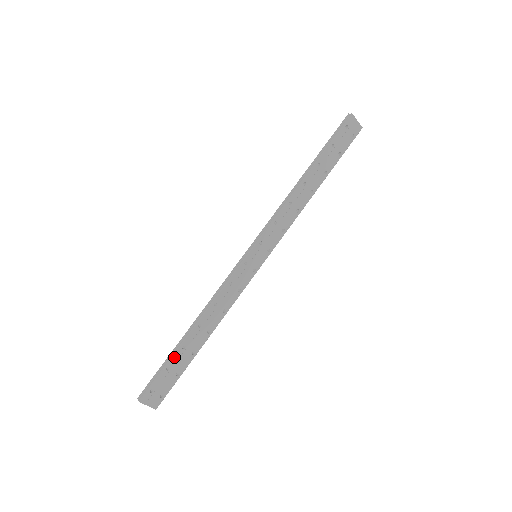
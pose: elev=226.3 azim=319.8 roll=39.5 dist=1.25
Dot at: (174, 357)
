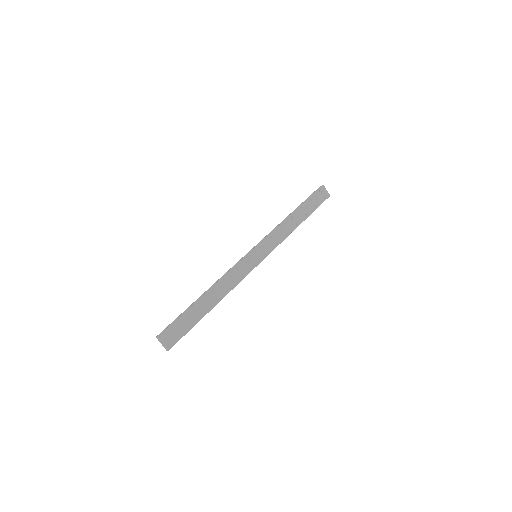
Dot at: (190, 310)
